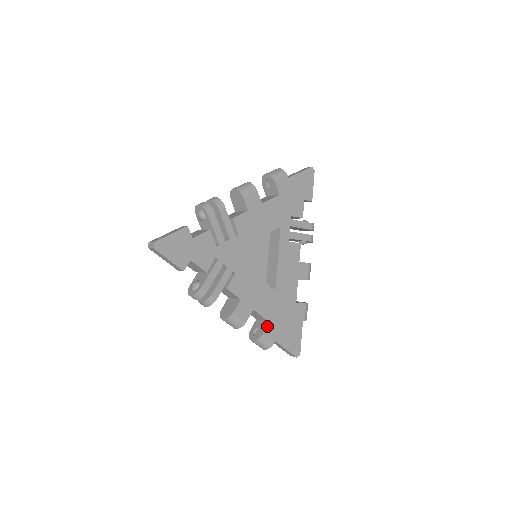
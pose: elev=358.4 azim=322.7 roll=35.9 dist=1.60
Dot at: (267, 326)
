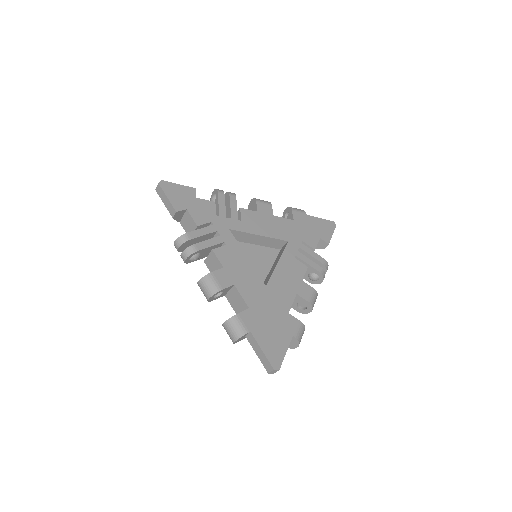
Dot at: (245, 310)
